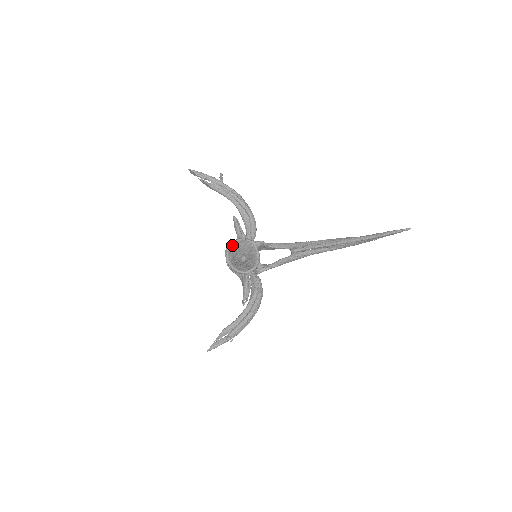
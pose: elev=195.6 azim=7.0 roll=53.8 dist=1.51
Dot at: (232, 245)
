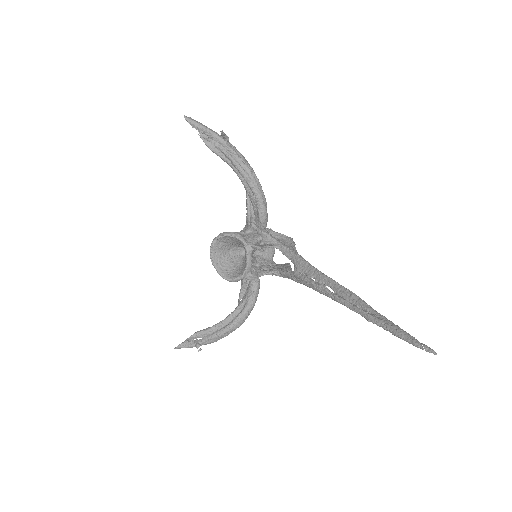
Dot at: (219, 238)
